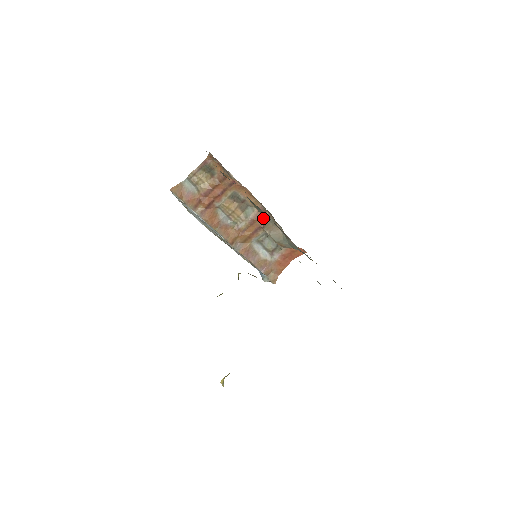
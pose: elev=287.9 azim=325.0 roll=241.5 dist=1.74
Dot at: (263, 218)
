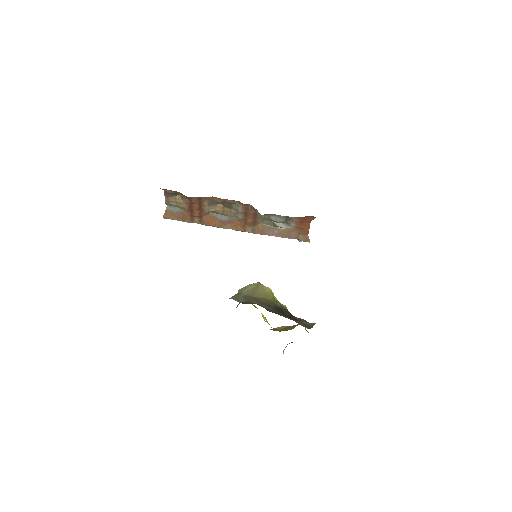
Dot at: (251, 208)
